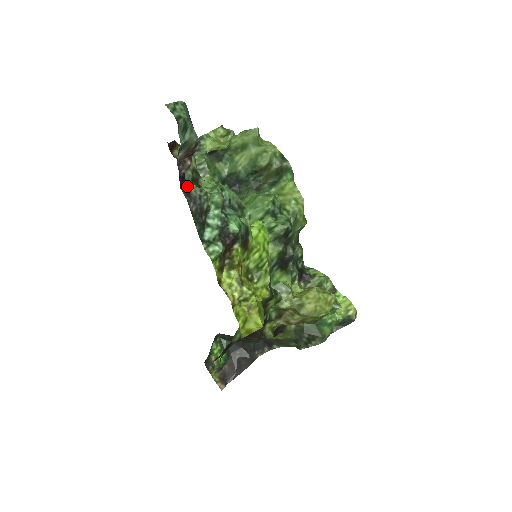
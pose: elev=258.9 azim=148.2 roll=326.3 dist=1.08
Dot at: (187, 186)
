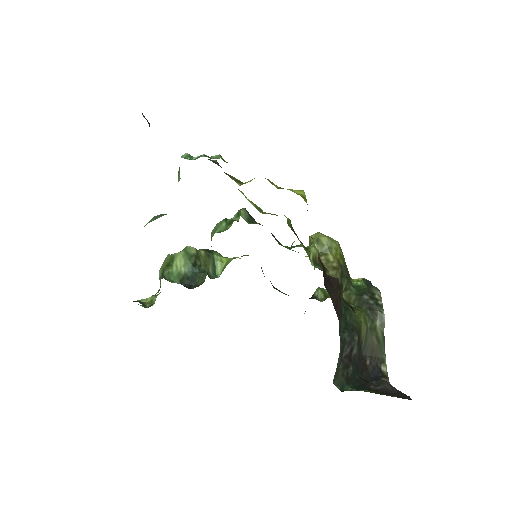
Dot at: occluded
